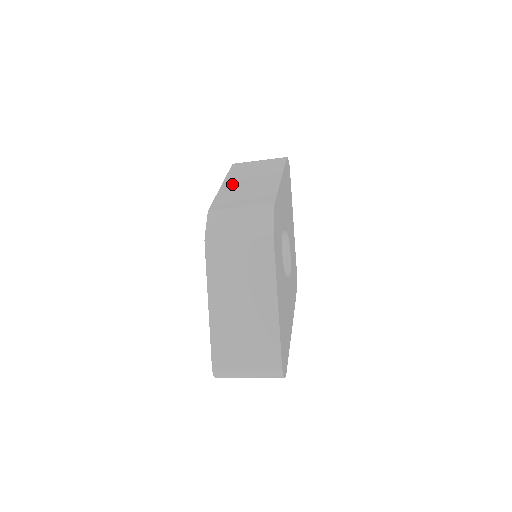
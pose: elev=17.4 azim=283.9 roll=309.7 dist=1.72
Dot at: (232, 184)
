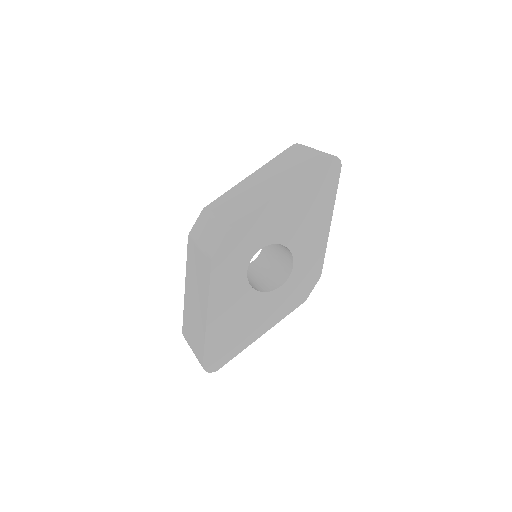
Dot at: (253, 179)
